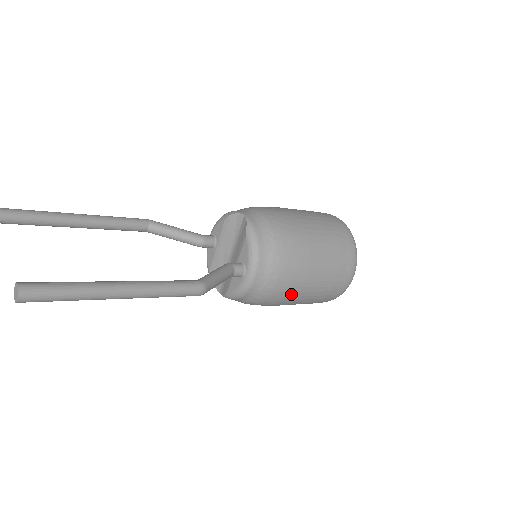
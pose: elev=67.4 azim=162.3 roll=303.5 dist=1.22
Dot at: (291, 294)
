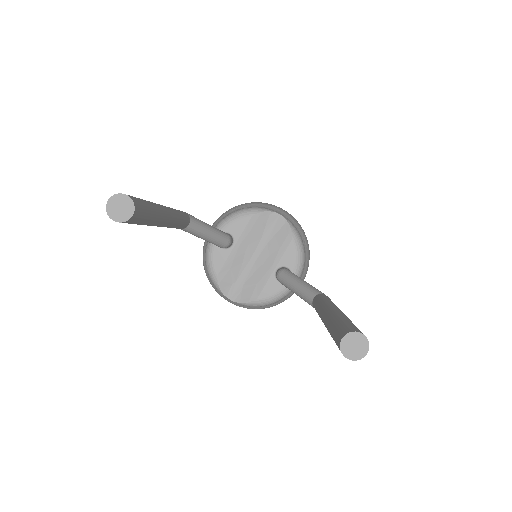
Dot at: occluded
